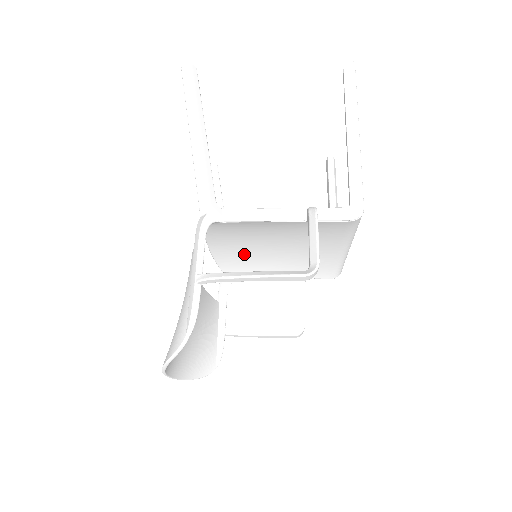
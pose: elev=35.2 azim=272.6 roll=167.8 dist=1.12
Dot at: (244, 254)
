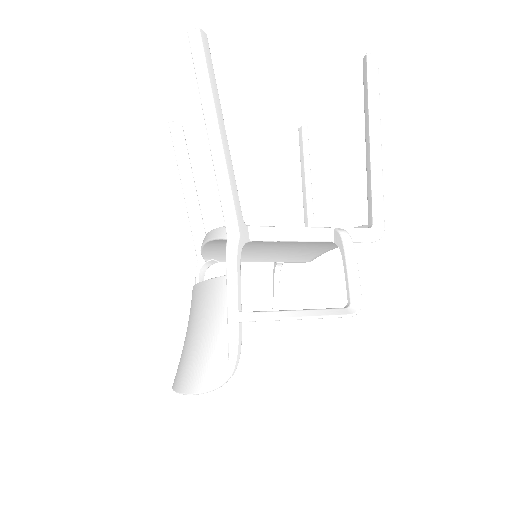
Dot at: occluded
